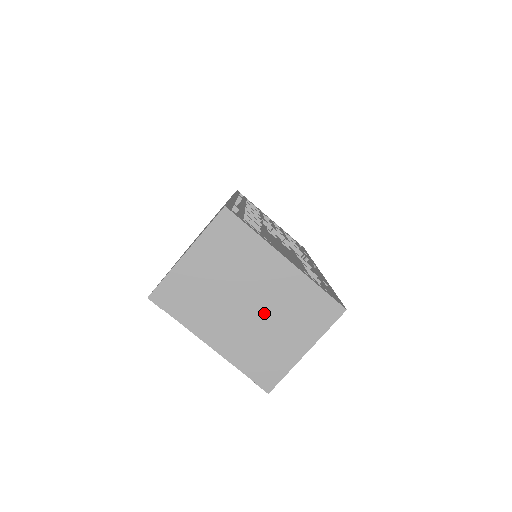
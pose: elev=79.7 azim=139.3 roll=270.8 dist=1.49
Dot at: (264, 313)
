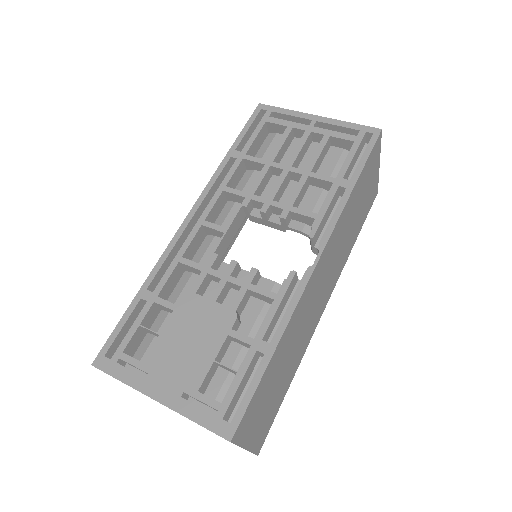
Dot at: occluded
